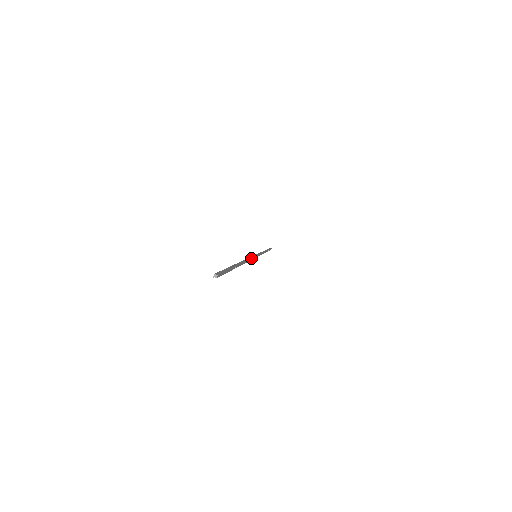
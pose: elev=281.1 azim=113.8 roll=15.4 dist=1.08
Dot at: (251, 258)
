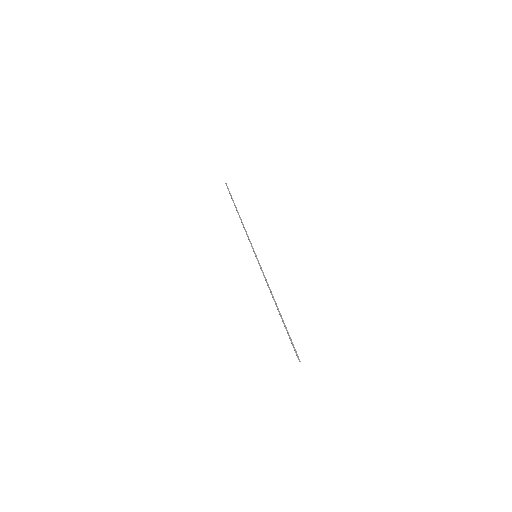
Dot at: (265, 277)
